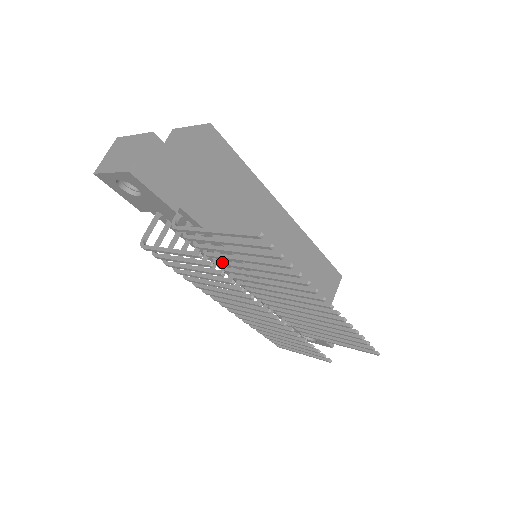
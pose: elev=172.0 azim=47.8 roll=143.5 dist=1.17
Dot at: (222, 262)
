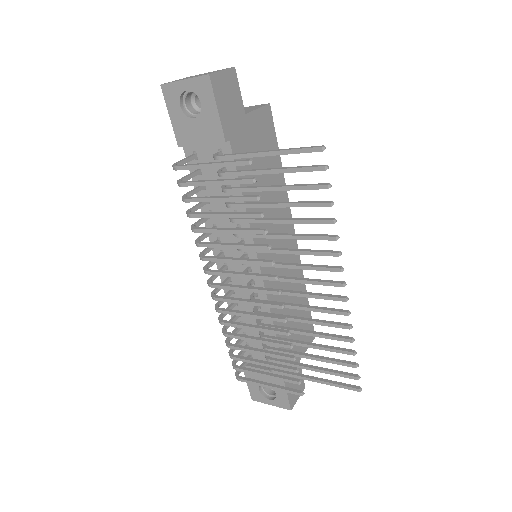
Dot at: (241, 218)
